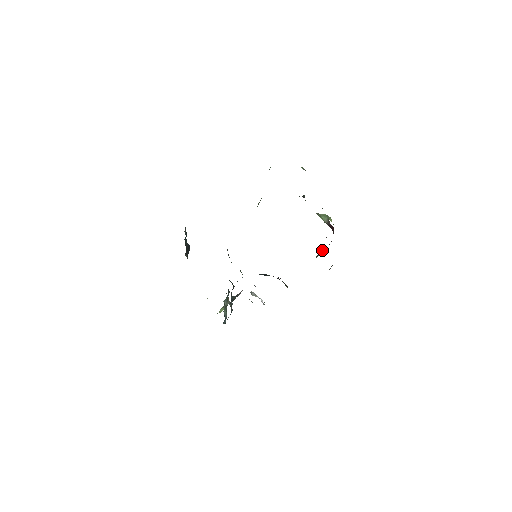
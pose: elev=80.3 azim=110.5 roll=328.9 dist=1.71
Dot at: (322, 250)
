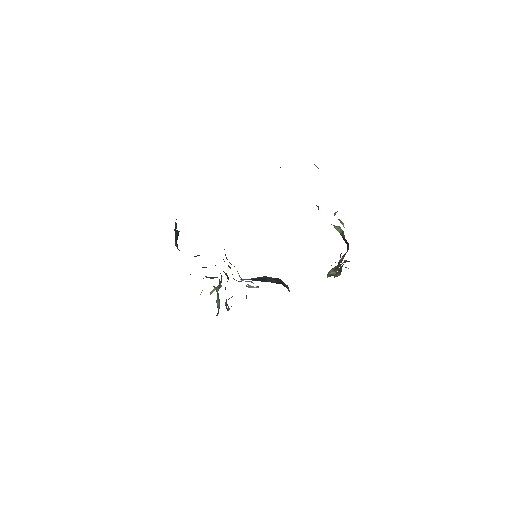
Dot at: (334, 270)
